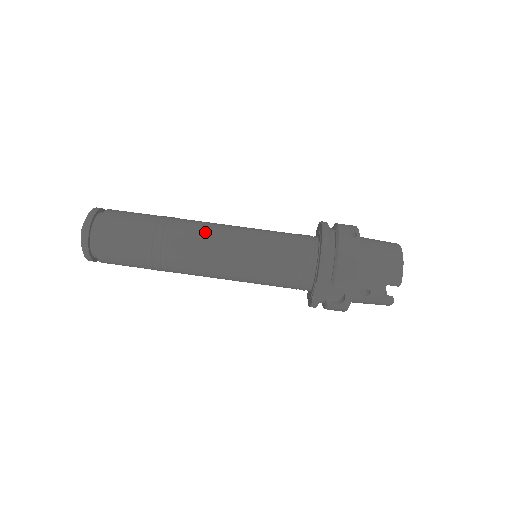
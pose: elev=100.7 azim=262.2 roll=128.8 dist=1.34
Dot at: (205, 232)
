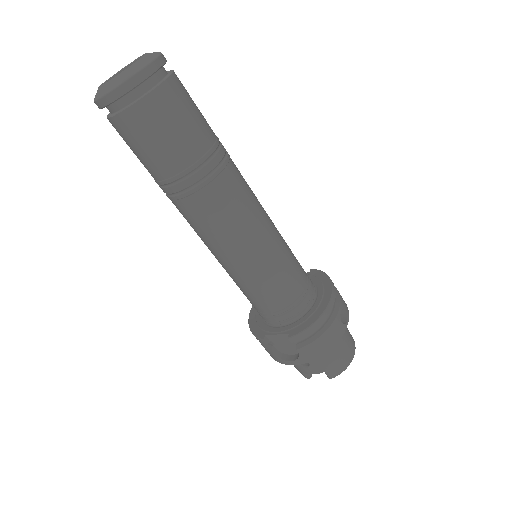
Dot at: (247, 207)
